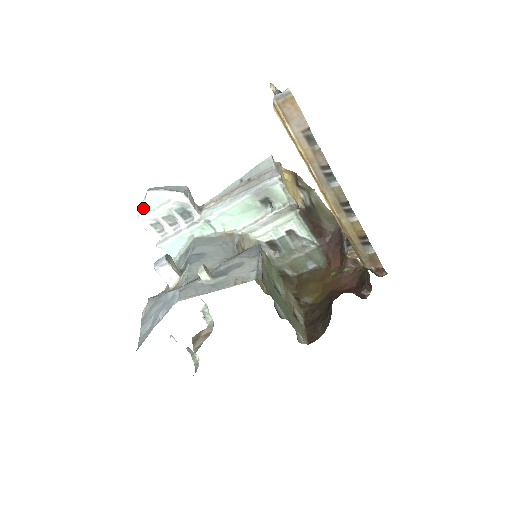
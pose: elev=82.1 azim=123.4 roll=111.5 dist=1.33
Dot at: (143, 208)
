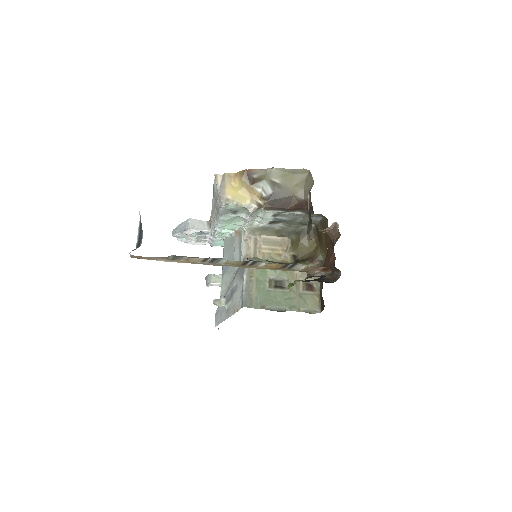
Dot at: (181, 240)
